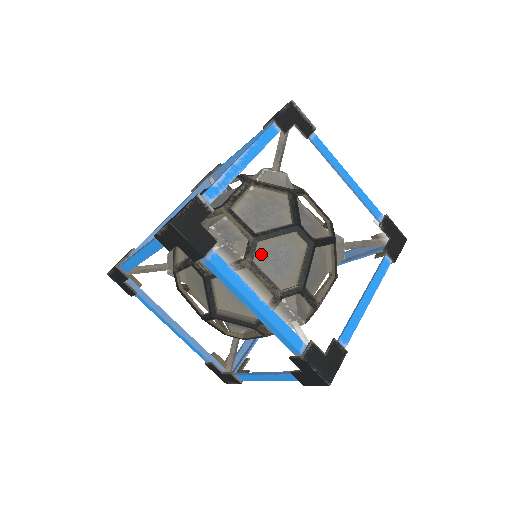
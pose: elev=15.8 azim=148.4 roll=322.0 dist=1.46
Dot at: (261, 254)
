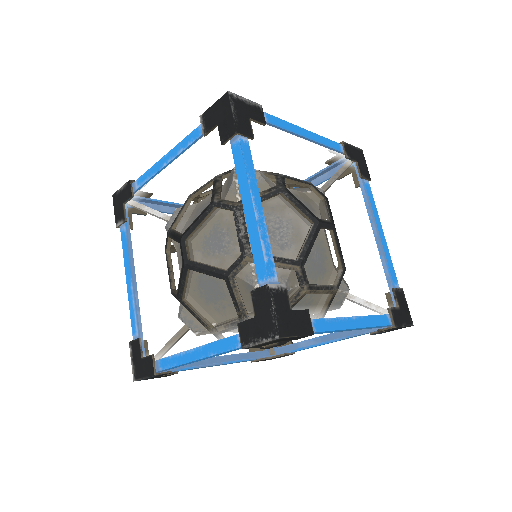
Dot at: occluded
